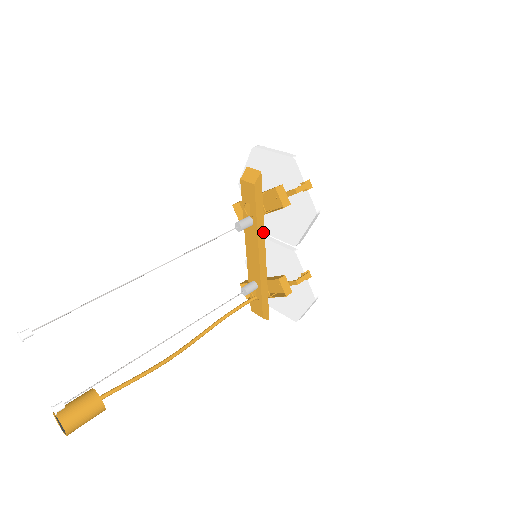
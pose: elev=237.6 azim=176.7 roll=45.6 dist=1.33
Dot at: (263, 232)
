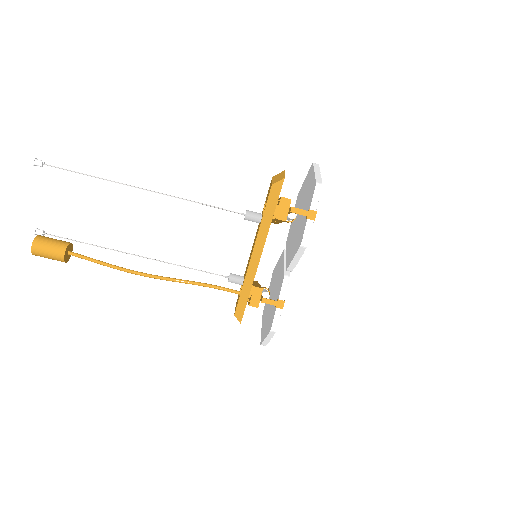
Dot at: (265, 236)
